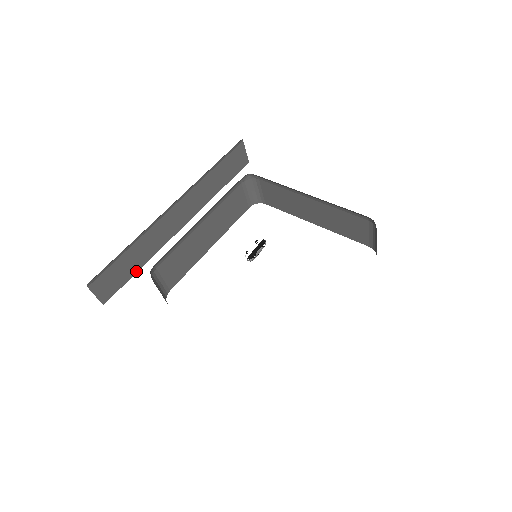
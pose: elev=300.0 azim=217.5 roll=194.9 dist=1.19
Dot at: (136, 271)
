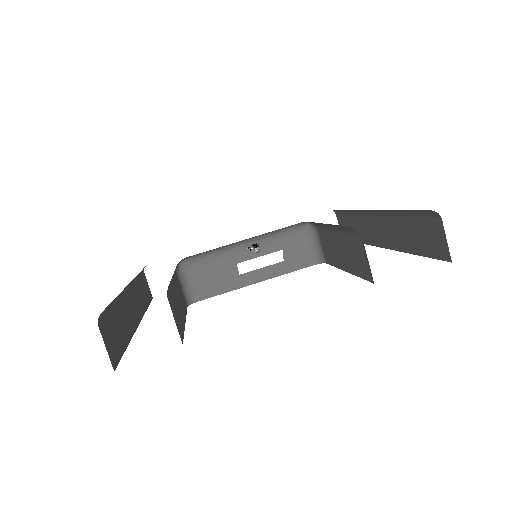
Dot at: (125, 347)
